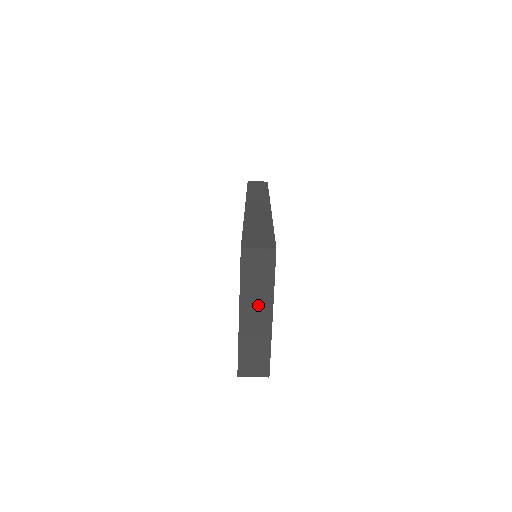
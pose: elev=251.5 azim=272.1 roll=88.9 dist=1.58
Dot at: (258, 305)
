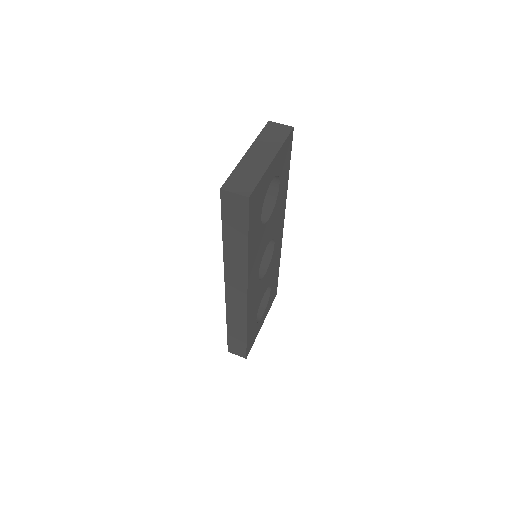
Dot at: (265, 150)
